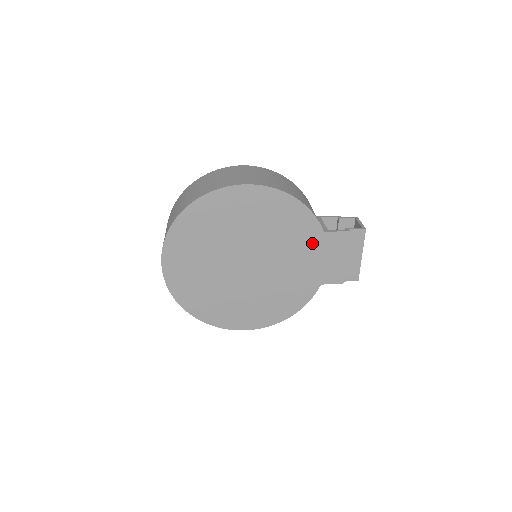
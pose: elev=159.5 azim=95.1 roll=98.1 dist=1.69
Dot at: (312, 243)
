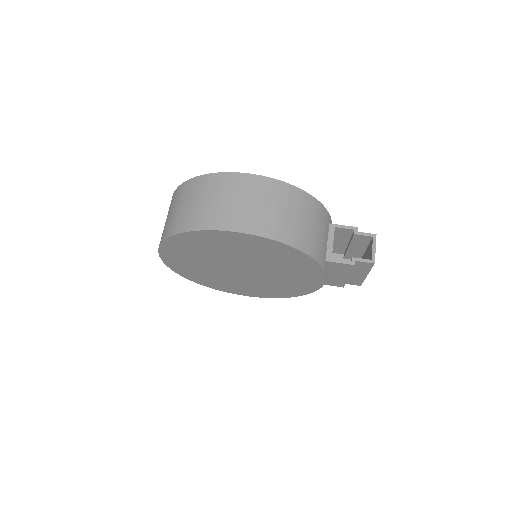
Dot at: (310, 271)
